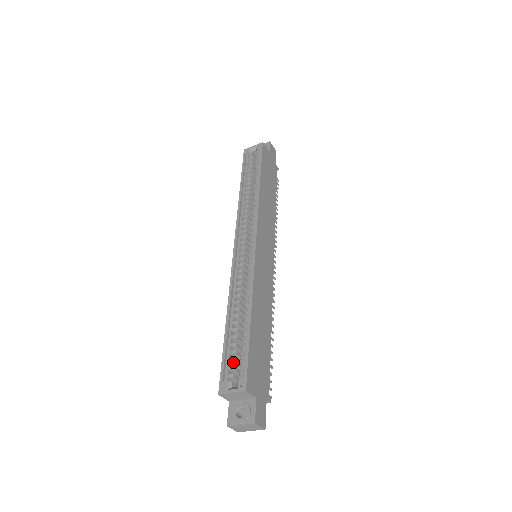
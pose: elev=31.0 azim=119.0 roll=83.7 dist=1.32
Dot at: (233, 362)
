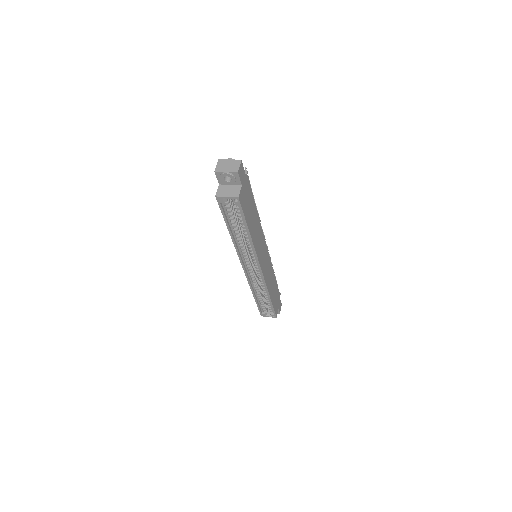
Dot at: (263, 306)
